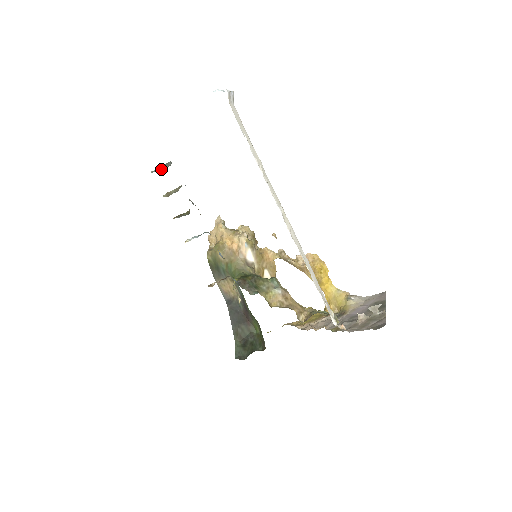
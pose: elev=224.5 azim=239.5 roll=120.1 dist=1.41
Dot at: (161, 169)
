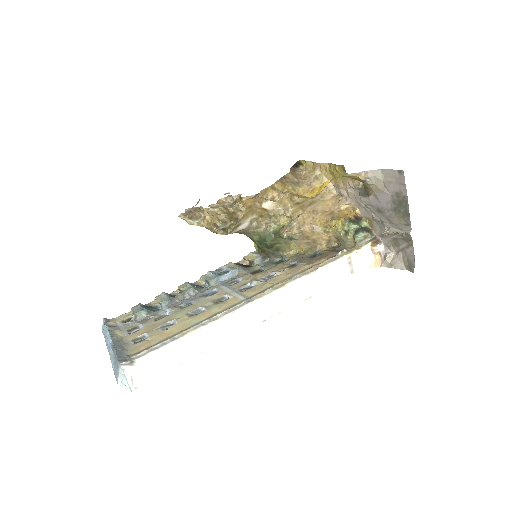
Dot at: occluded
